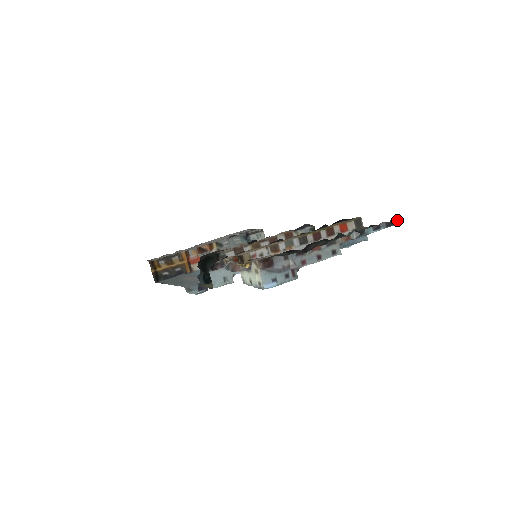
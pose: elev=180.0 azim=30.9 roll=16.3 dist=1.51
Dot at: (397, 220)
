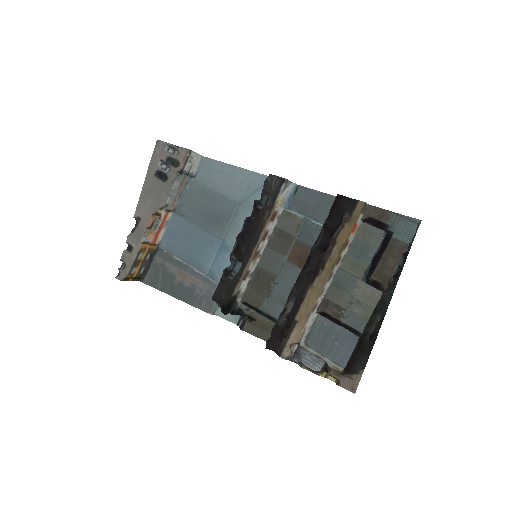
Dot at: (420, 223)
